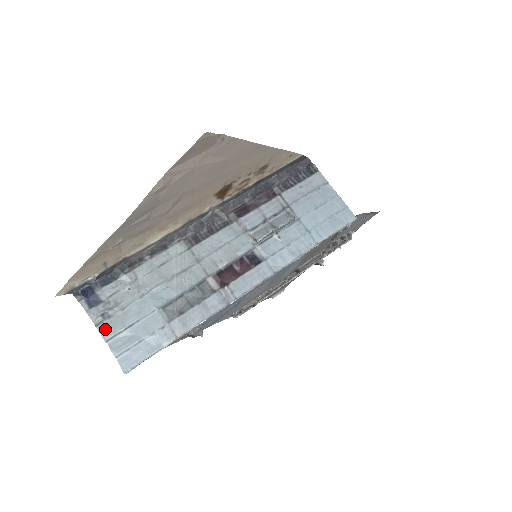
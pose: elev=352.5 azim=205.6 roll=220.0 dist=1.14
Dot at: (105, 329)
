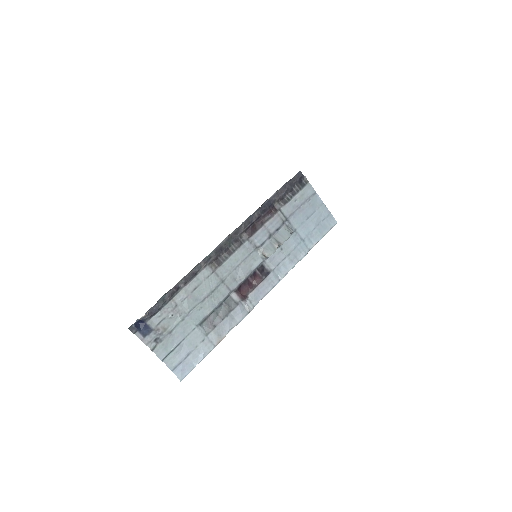
Dot at: (160, 351)
